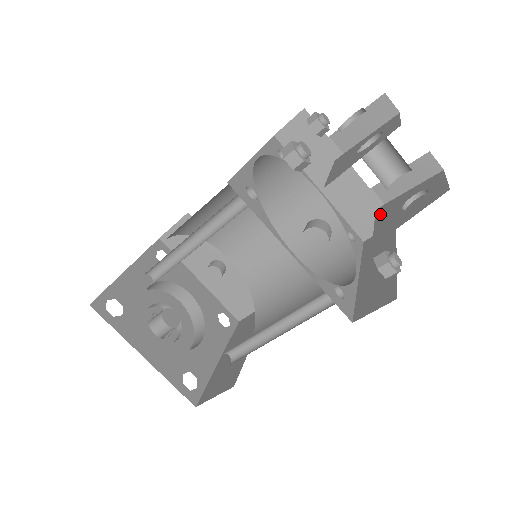
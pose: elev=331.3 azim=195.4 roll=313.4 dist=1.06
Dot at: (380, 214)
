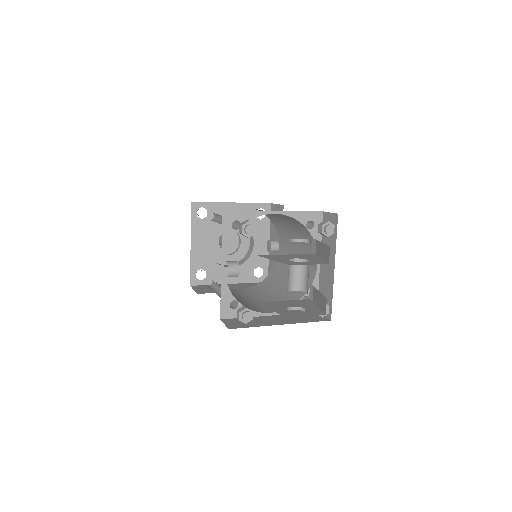
Dot at: (298, 301)
